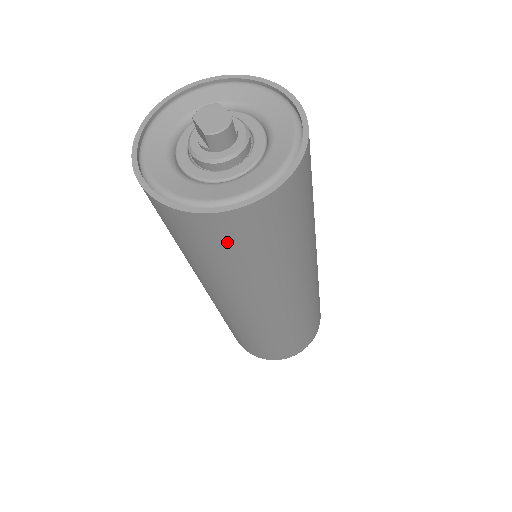
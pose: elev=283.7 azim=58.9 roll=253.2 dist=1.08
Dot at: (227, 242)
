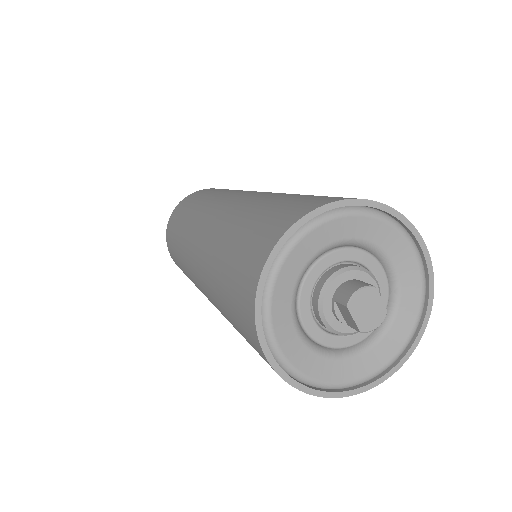
Dot at: occluded
